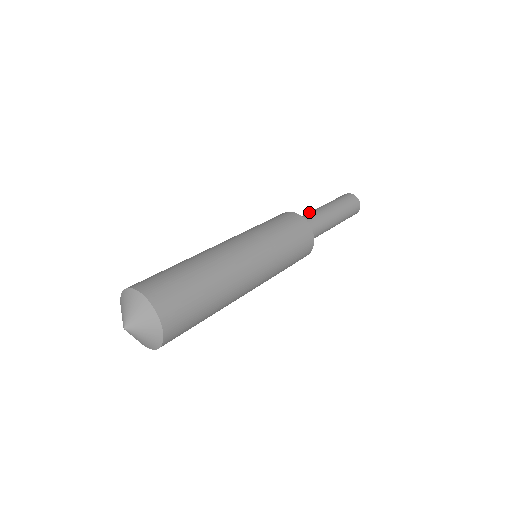
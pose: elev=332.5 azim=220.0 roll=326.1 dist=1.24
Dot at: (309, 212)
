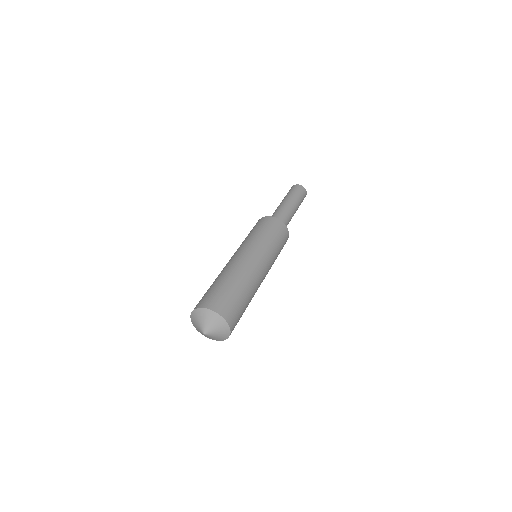
Dot at: (276, 210)
